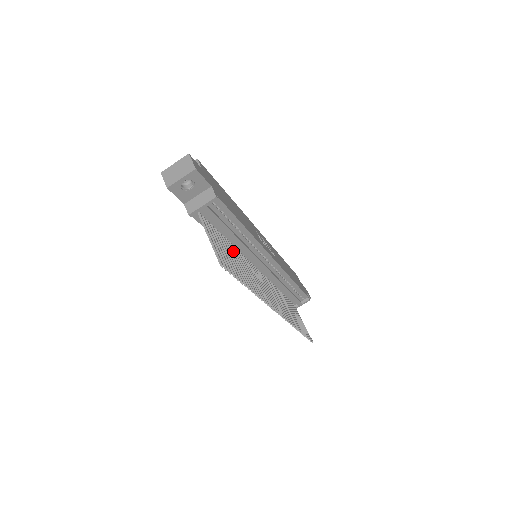
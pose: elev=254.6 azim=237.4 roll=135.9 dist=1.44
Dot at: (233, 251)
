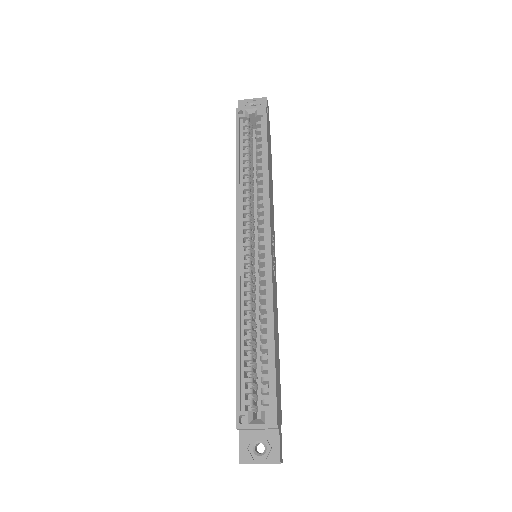
Dot at: occluded
